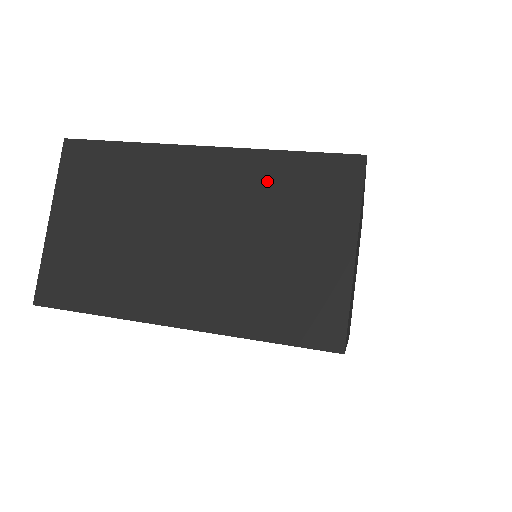
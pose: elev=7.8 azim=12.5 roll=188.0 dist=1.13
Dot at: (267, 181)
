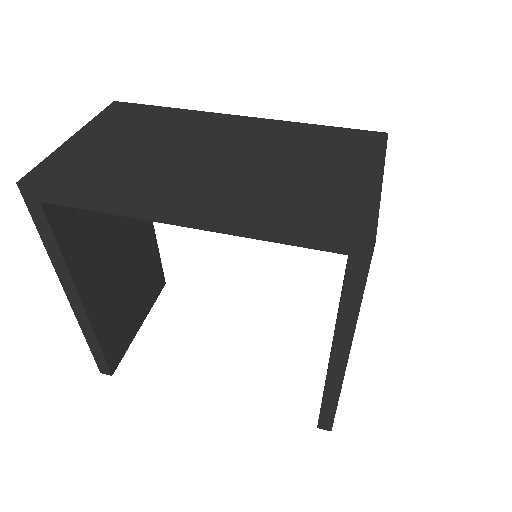
Dot at: (298, 136)
